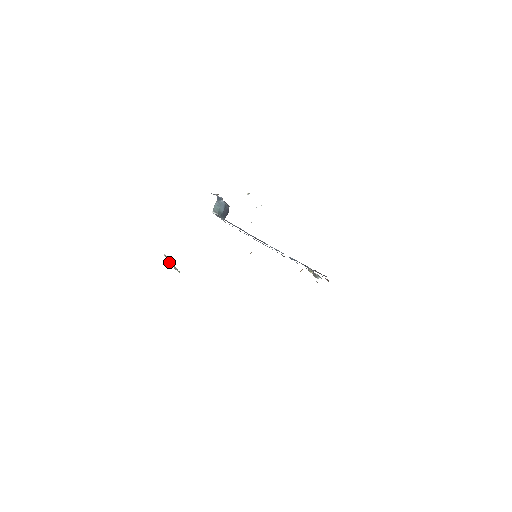
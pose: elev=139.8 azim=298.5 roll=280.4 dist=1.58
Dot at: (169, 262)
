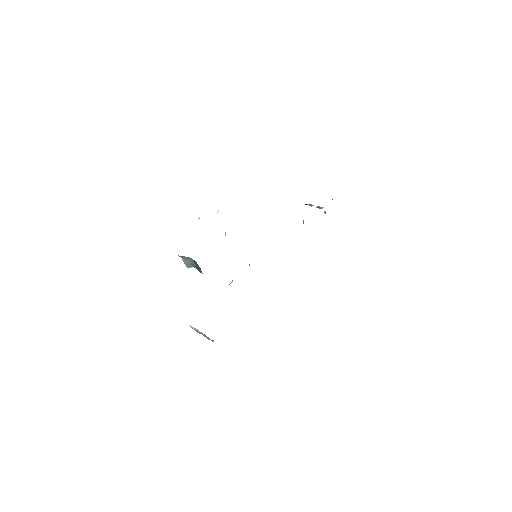
Dot at: occluded
